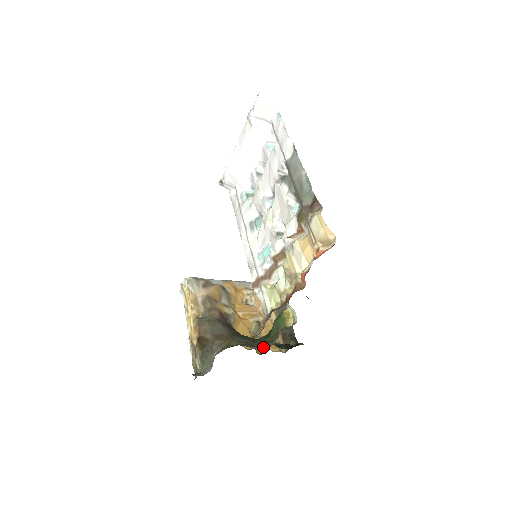
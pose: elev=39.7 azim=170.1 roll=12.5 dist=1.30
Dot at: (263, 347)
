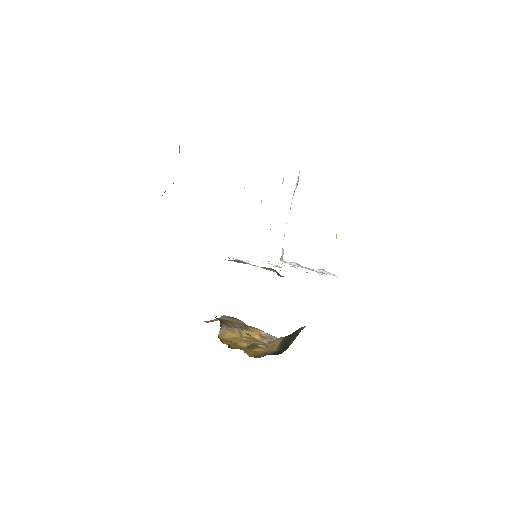
Dot at: occluded
